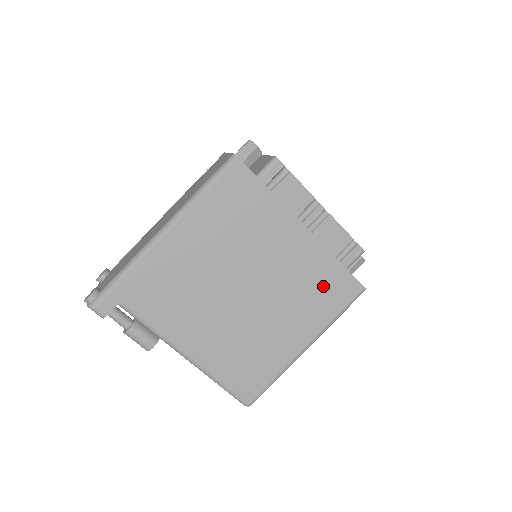
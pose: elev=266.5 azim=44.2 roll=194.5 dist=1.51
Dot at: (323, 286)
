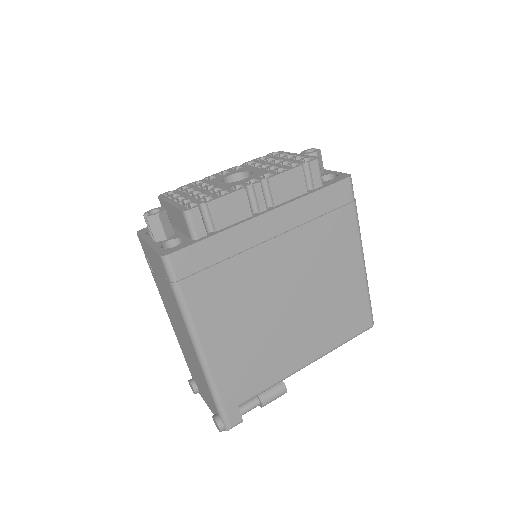
Dot at: (325, 219)
